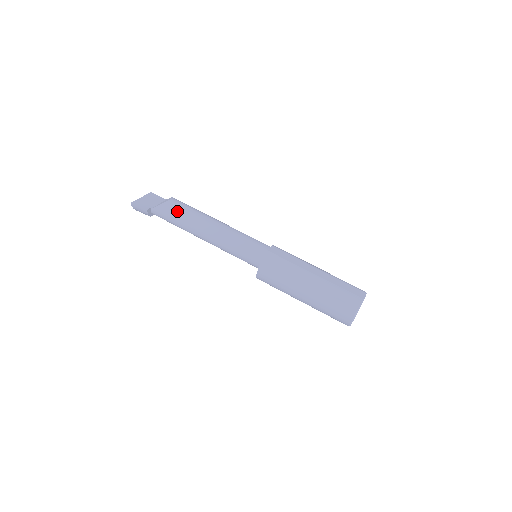
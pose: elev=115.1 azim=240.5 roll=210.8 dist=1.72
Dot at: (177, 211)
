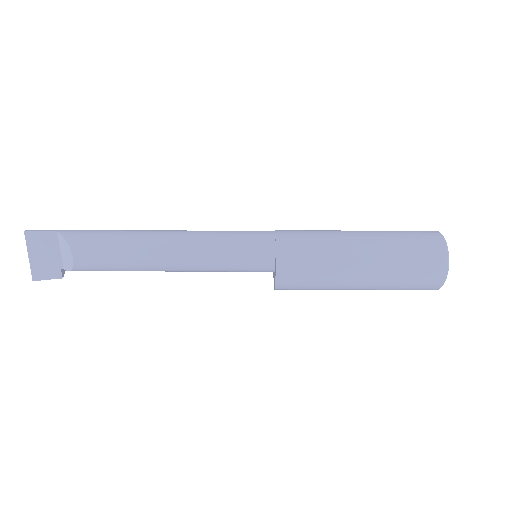
Dot at: (102, 270)
